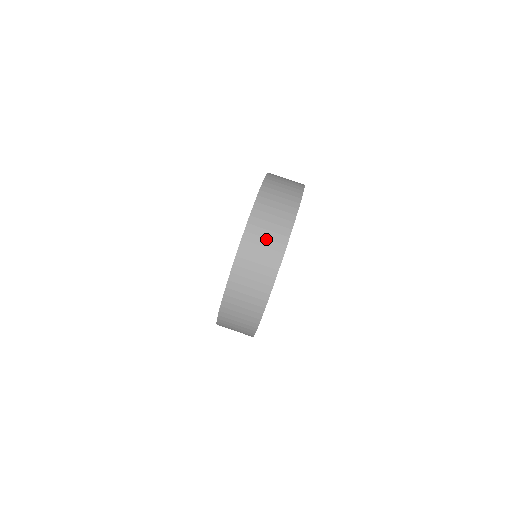
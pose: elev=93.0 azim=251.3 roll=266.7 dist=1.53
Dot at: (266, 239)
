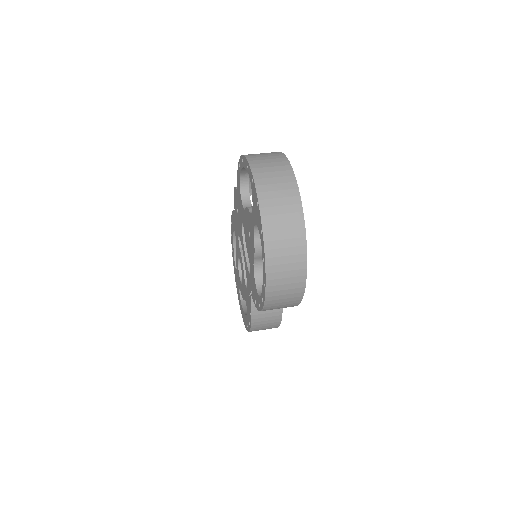
Dot at: (277, 184)
